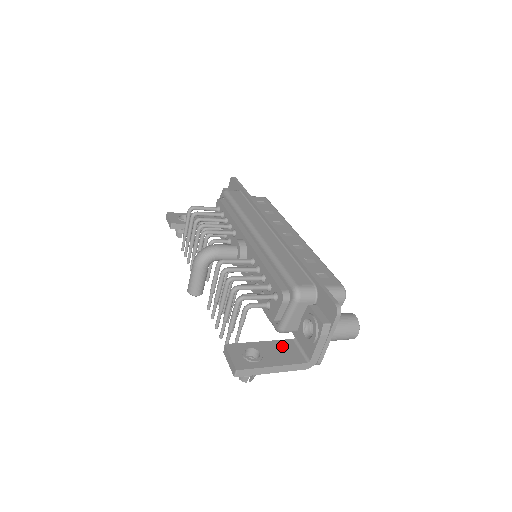
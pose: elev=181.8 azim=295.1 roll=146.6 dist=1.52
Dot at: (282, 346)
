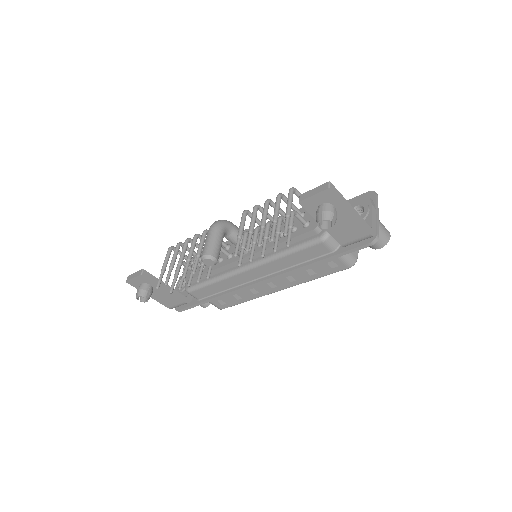
Dot at: occluded
